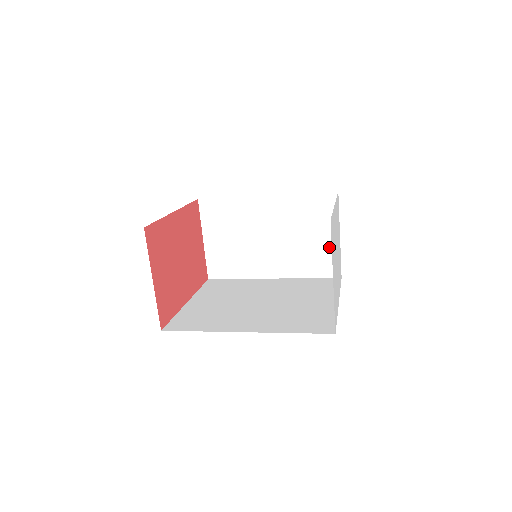
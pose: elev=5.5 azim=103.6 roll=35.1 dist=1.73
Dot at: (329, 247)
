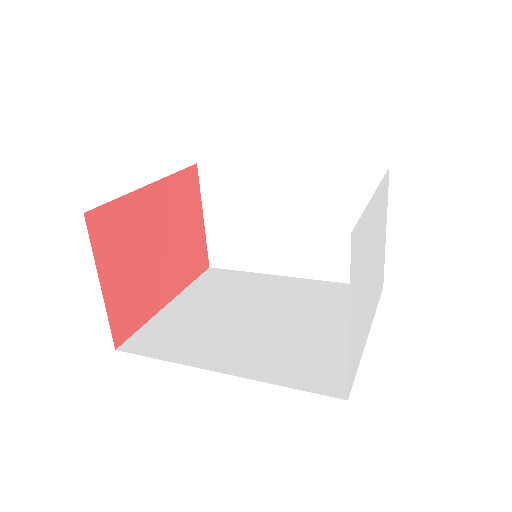
Dot at: occluded
